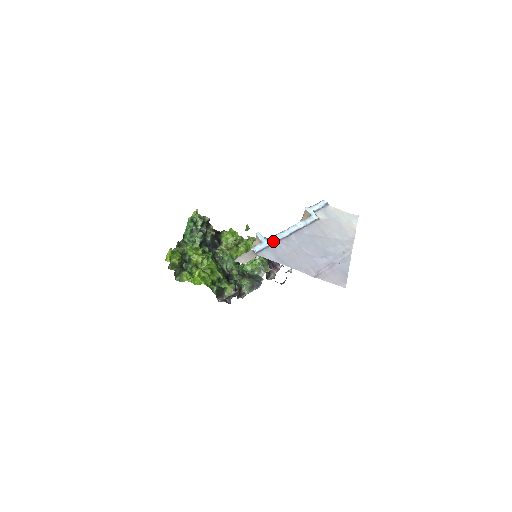
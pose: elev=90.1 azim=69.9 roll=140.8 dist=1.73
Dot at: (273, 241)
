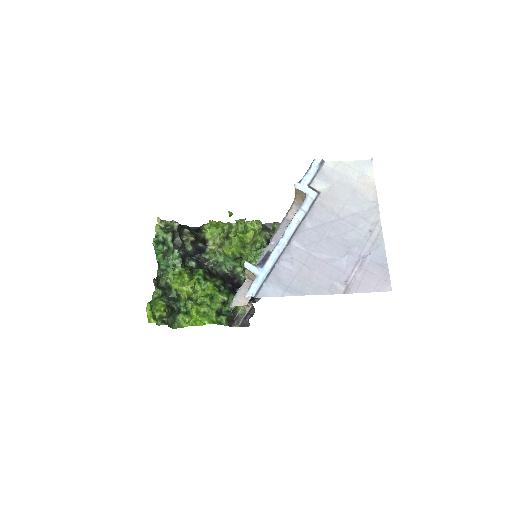
Dot at: (270, 266)
